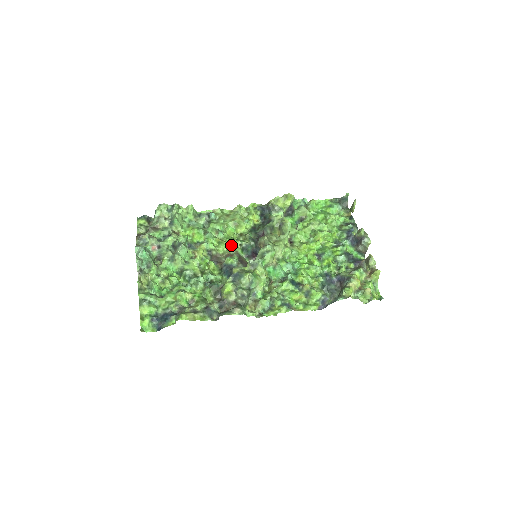
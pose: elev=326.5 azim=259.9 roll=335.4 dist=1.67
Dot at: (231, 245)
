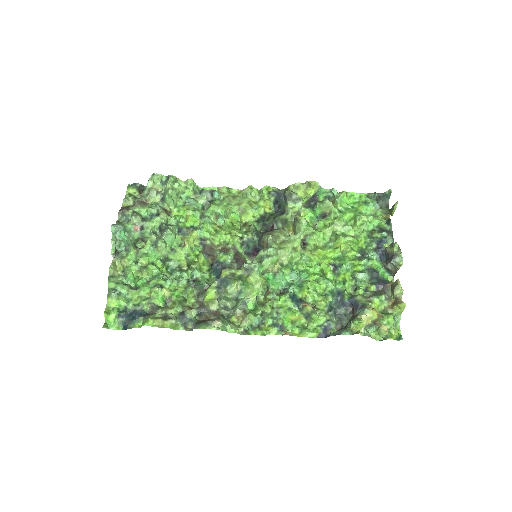
Dot at: (230, 236)
